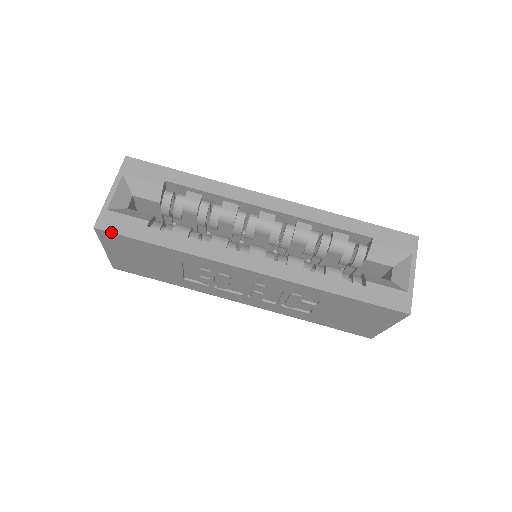
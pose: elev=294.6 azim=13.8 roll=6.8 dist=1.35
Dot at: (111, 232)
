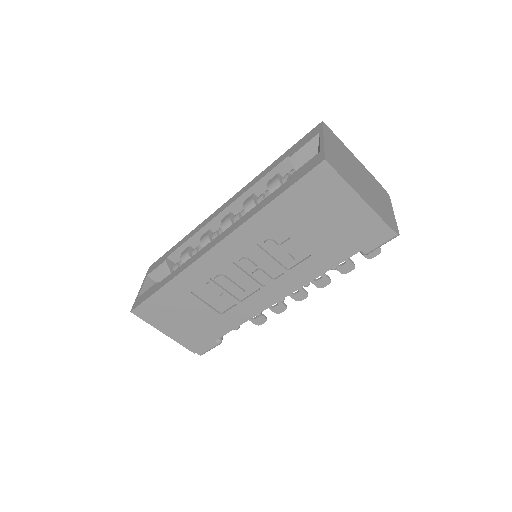
Dot at: (138, 305)
